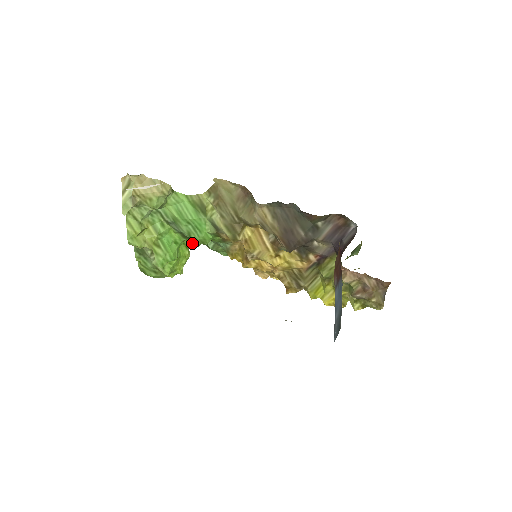
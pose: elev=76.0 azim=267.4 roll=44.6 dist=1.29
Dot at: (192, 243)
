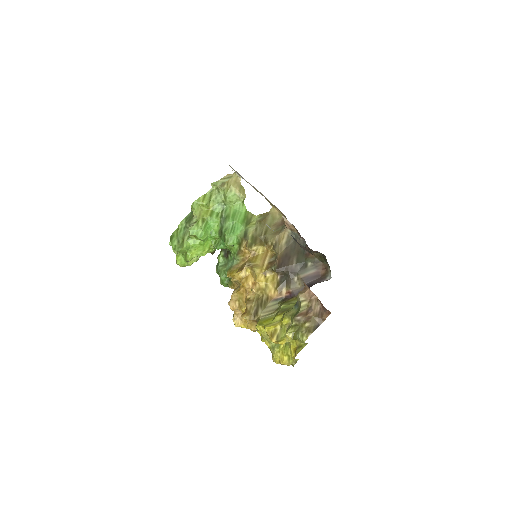
Dot at: (217, 244)
